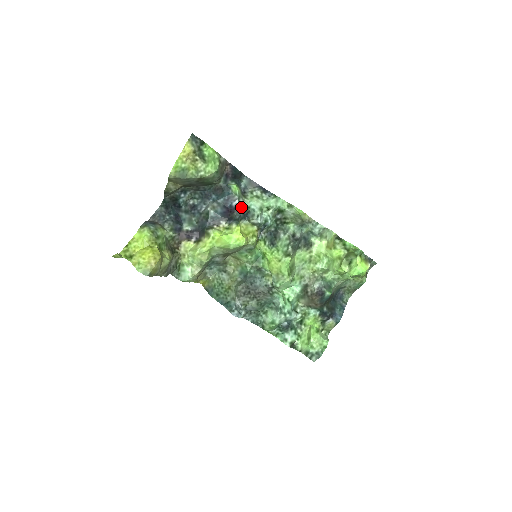
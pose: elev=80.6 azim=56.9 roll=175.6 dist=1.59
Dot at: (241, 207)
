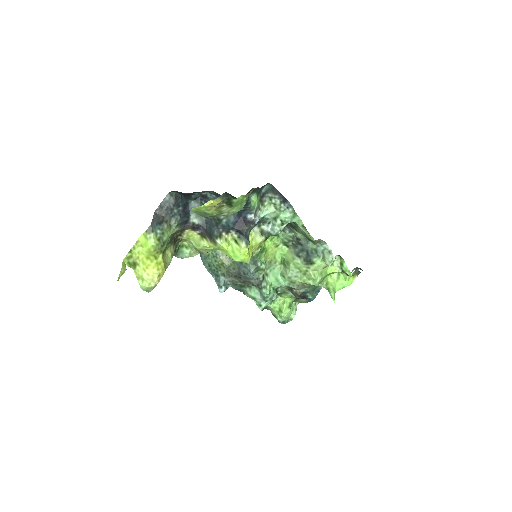
Dot at: (255, 219)
